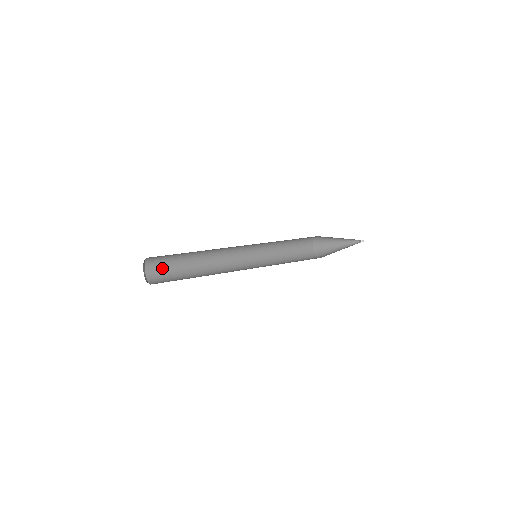
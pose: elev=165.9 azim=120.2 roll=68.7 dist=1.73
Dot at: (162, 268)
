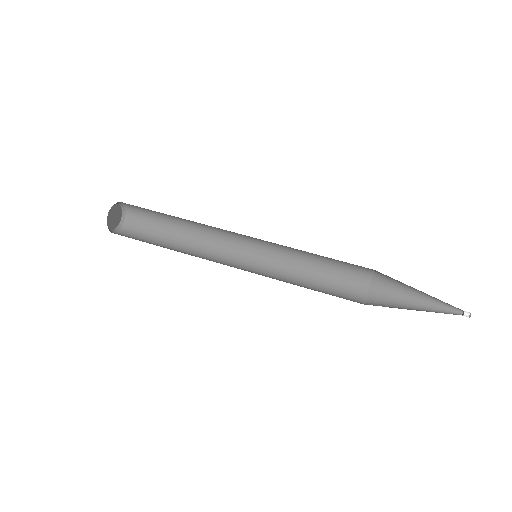
Dot at: (143, 227)
